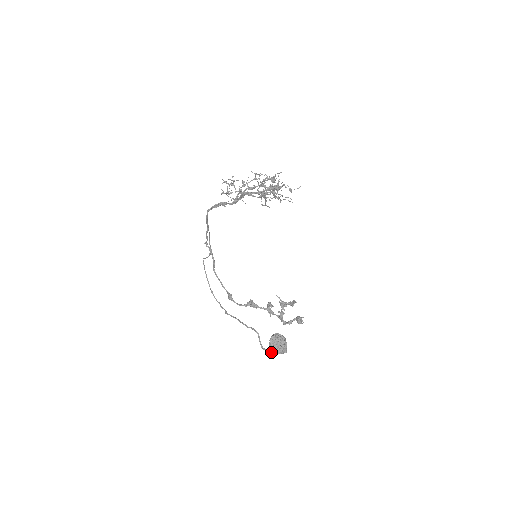
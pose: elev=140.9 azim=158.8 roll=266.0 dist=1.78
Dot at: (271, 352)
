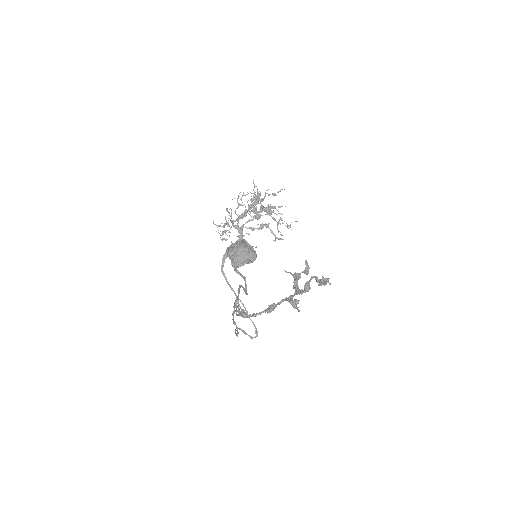
Dot at: (234, 265)
